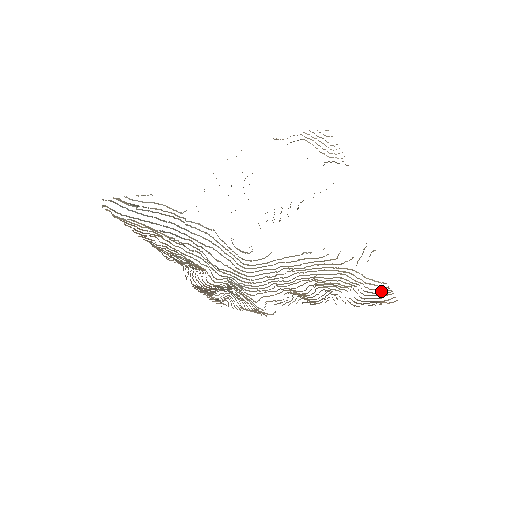
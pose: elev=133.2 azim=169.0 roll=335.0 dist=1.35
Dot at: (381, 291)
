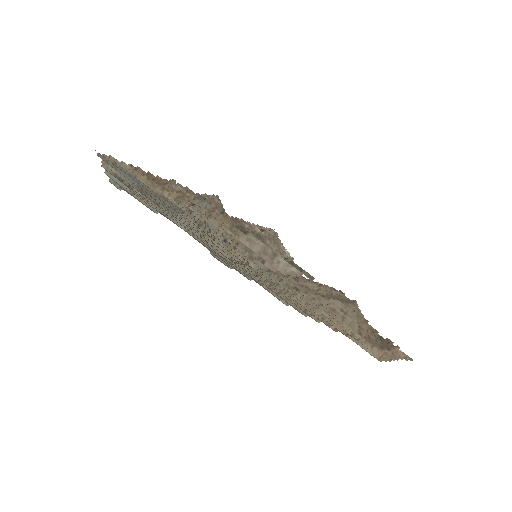
Dot at: (385, 352)
